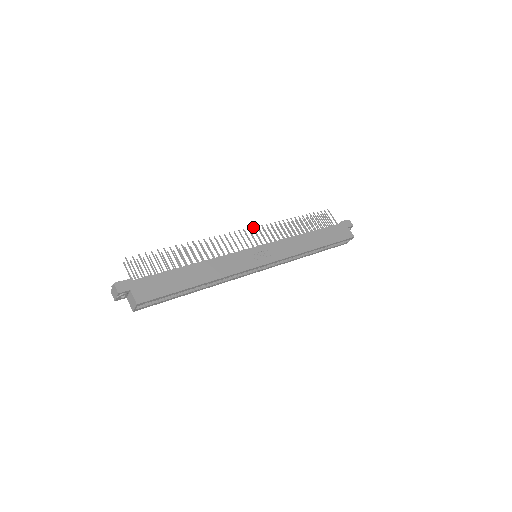
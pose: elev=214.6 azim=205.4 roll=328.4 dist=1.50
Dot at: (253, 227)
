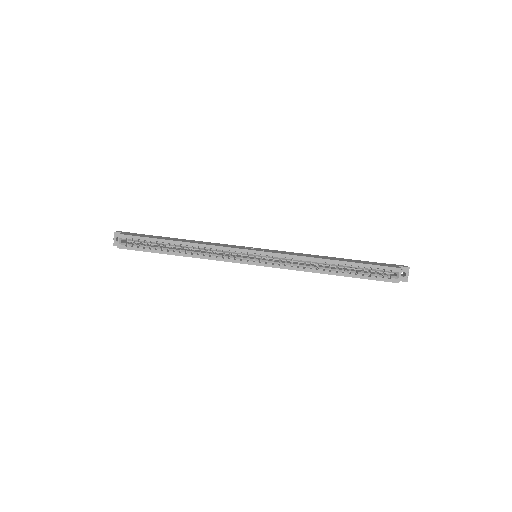
Dot at: occluded
